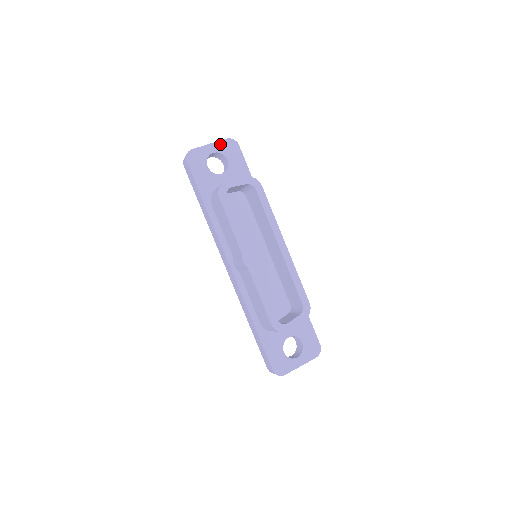
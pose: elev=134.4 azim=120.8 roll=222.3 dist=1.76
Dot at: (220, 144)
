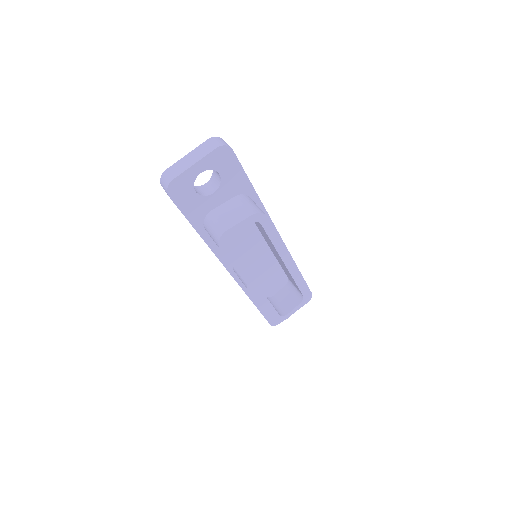
Dot at: (208, 158)
